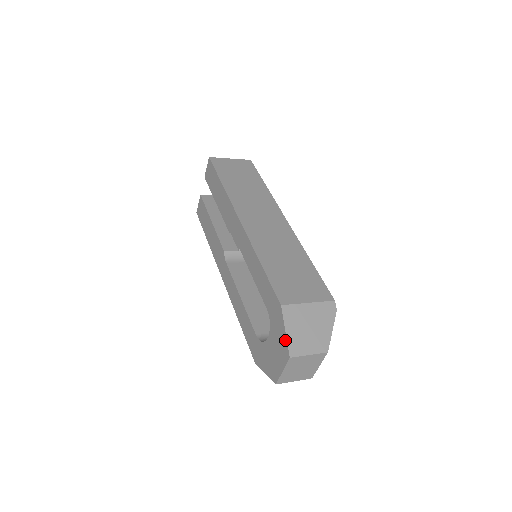
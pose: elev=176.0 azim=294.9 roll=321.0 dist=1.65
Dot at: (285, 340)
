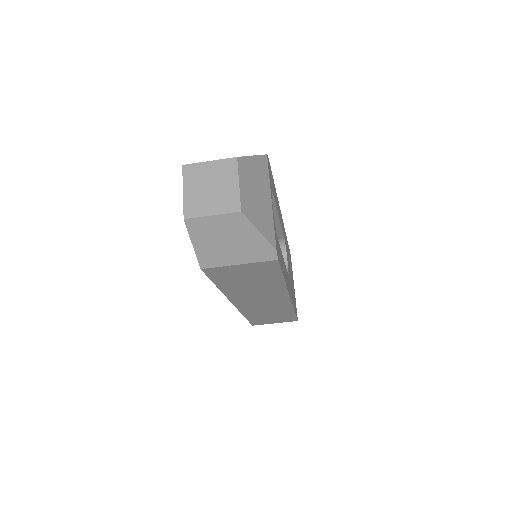
Dot at: occluded
